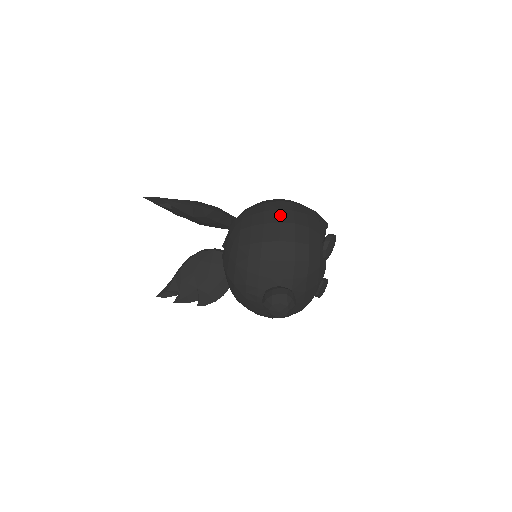
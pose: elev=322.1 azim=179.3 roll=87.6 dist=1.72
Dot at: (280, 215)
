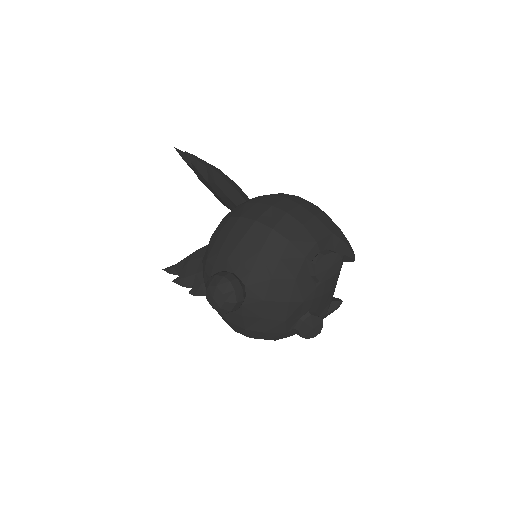
Dot at: (279, 201)
